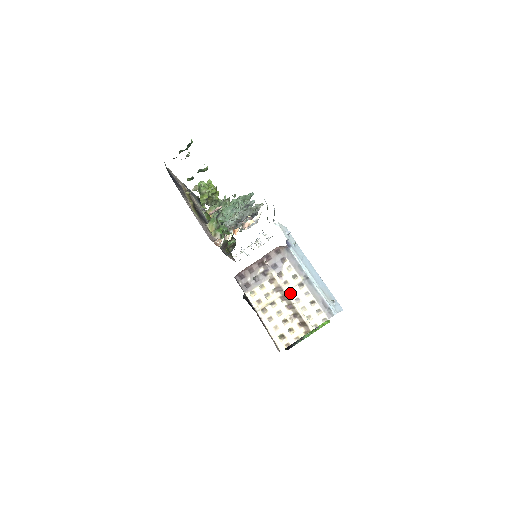
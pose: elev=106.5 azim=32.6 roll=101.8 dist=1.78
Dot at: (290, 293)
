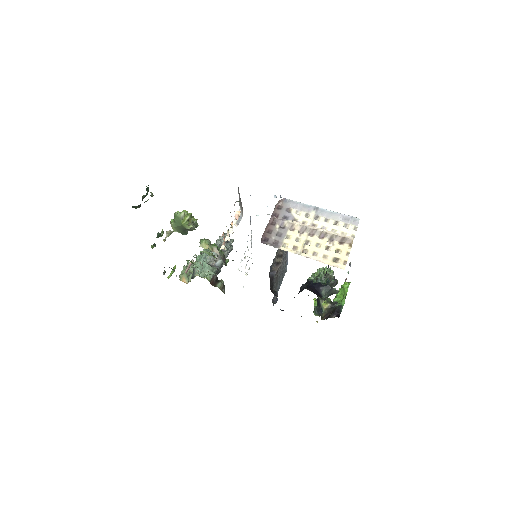
Dot at: (313, 228)
